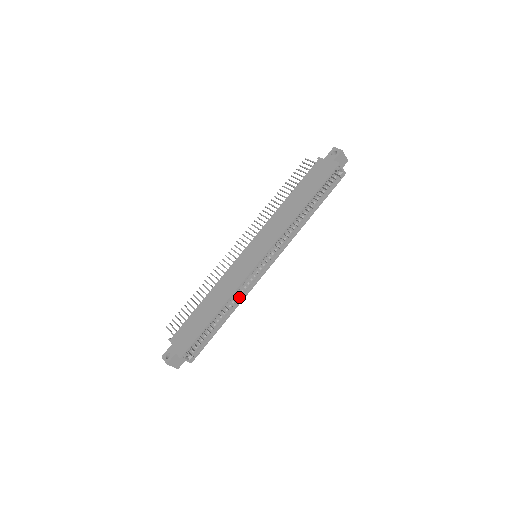
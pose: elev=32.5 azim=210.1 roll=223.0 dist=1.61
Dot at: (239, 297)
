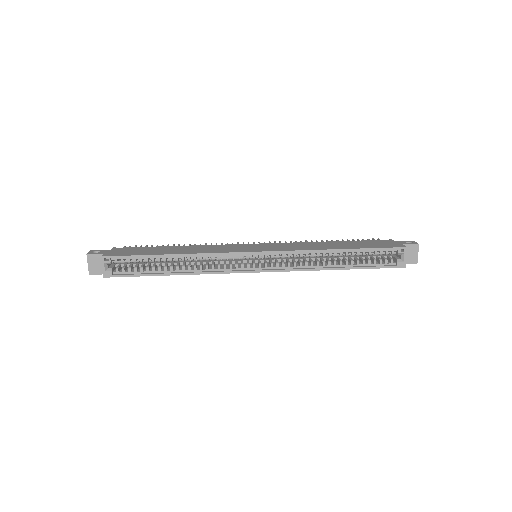
Dot at: (205, 268)
